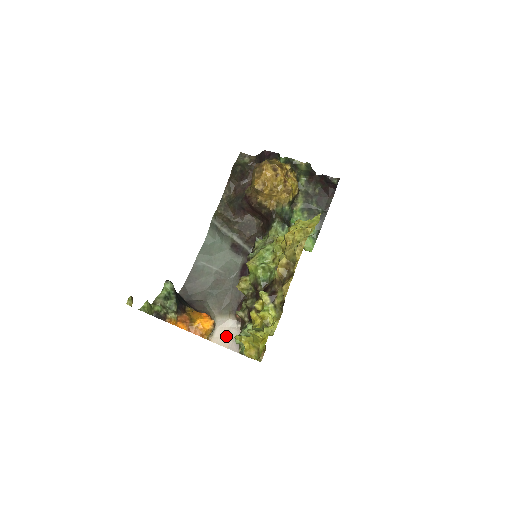
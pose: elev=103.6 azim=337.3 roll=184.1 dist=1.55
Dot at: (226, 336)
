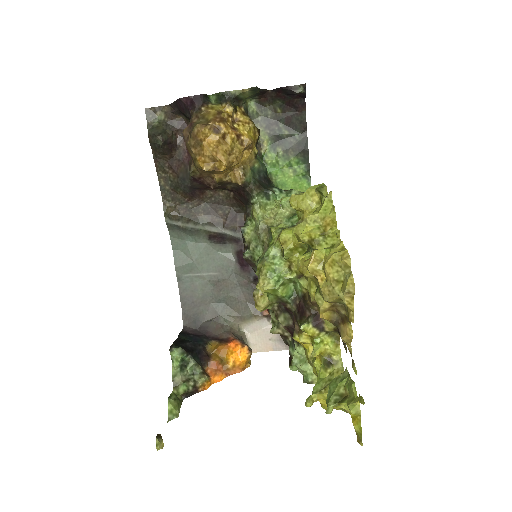
Dot at: (264, 340)
